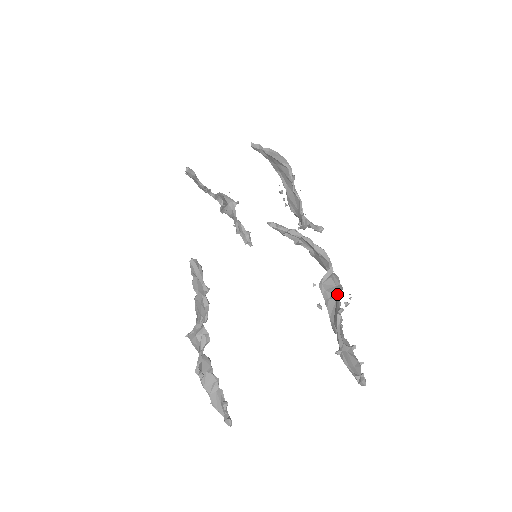
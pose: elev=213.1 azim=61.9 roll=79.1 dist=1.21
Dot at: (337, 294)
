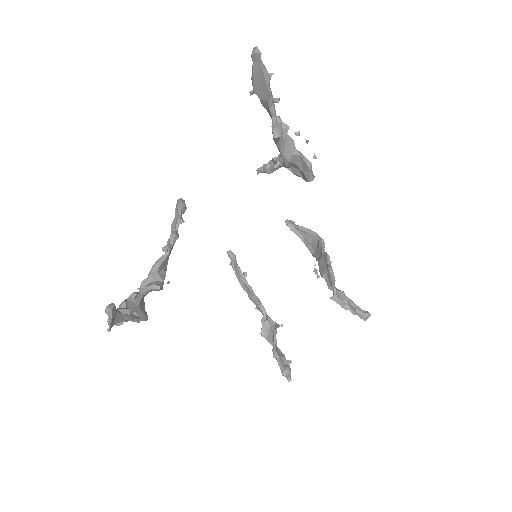
Dot at: (297, 152)
